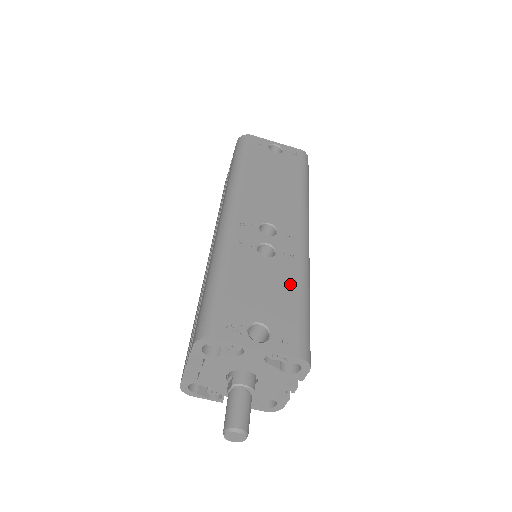
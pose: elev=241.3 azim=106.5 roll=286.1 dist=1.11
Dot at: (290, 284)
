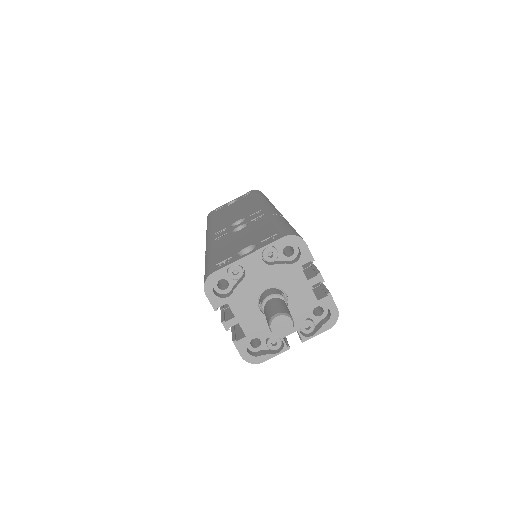
Dot at: (264, 224)
